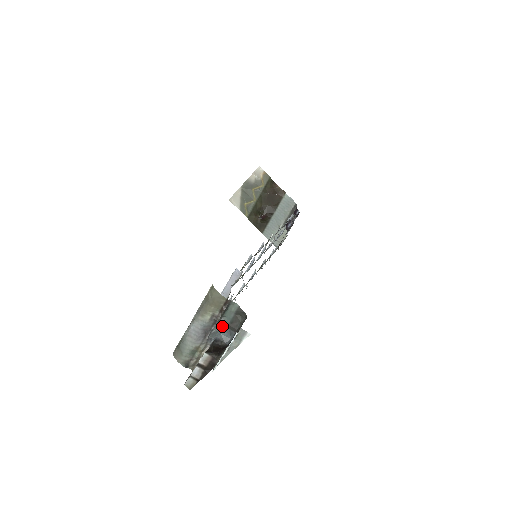
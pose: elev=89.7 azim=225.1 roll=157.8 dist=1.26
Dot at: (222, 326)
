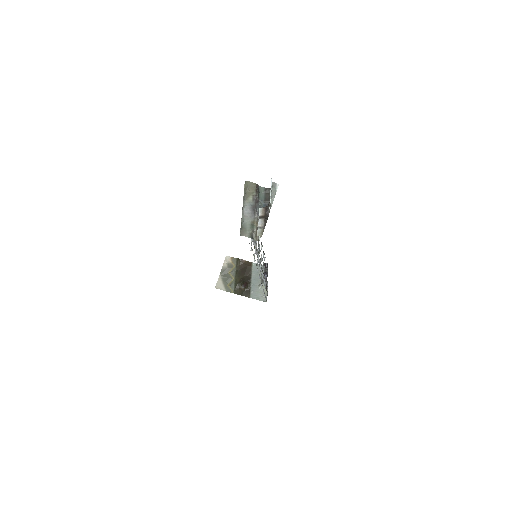
Dot at: (261, 204)
